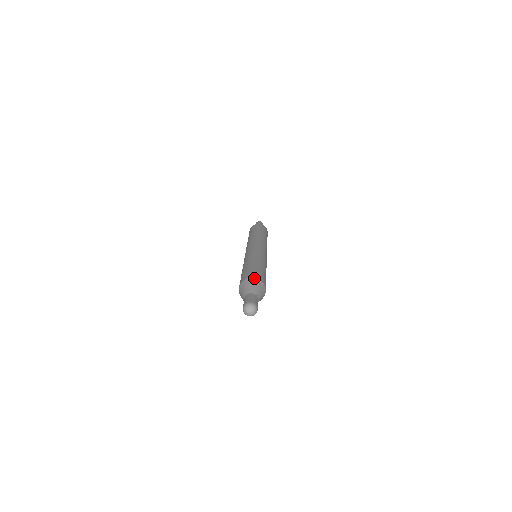
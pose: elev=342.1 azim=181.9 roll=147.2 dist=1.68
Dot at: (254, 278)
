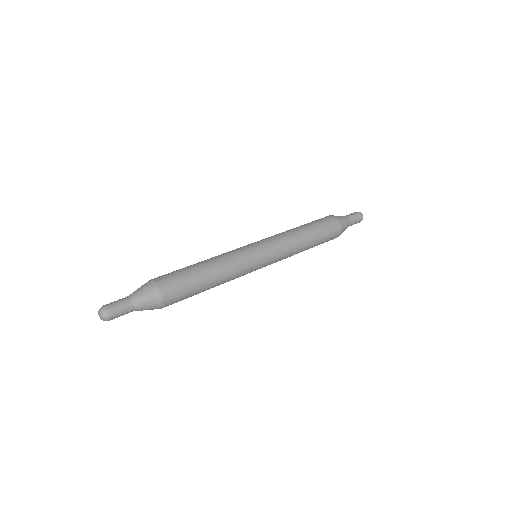
Dot at: (159, 290)
